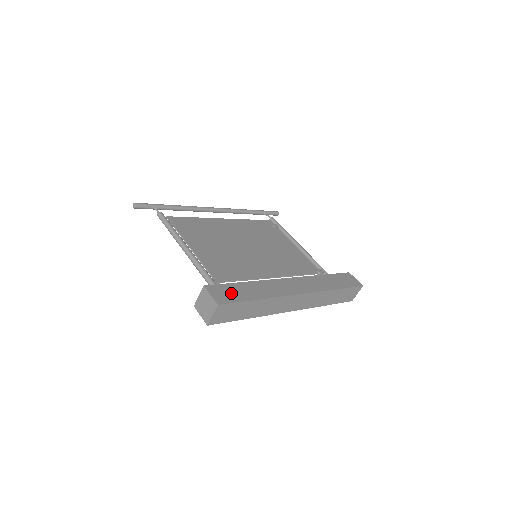
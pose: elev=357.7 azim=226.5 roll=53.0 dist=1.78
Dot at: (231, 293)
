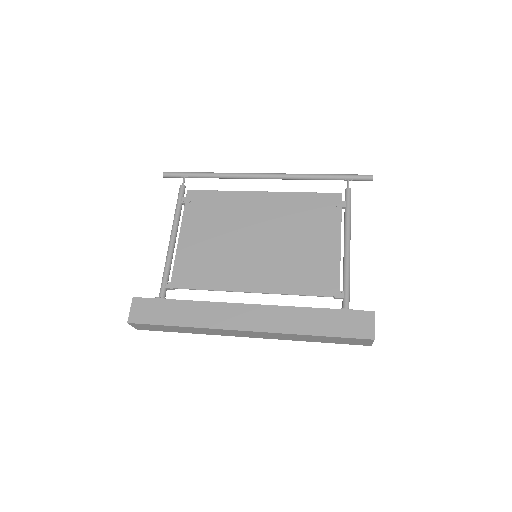
Dot at: (153, 312)
